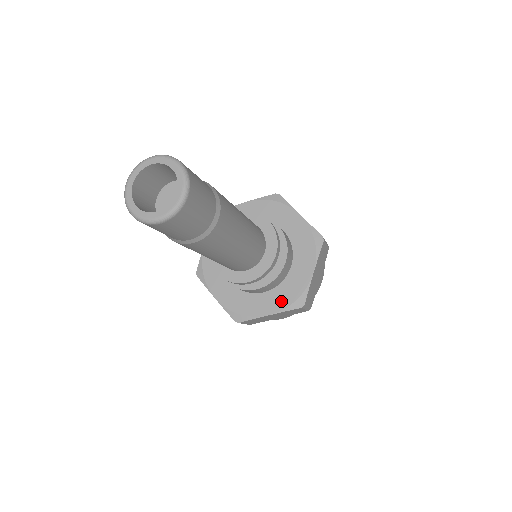
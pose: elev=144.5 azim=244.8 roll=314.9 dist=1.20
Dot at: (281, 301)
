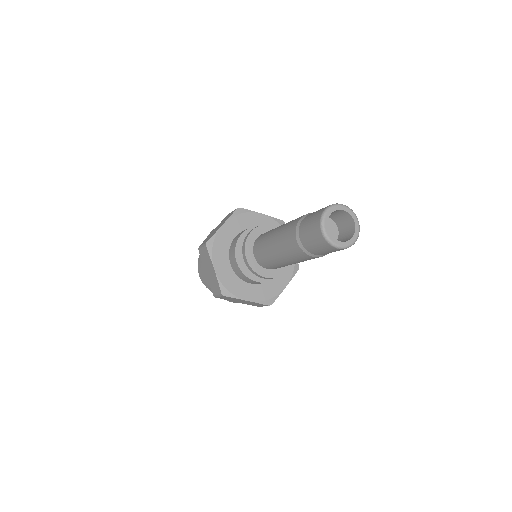
Dot at: (287, 273)
